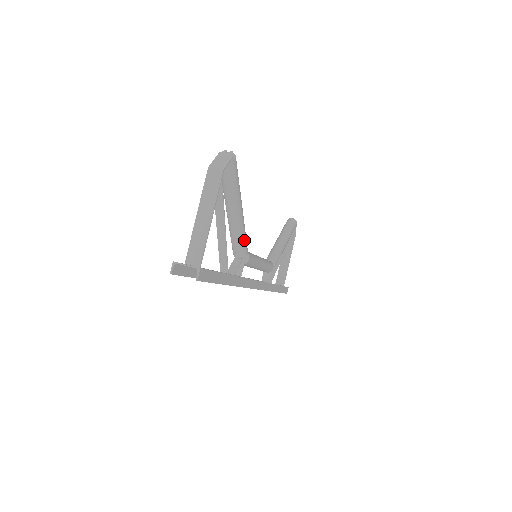
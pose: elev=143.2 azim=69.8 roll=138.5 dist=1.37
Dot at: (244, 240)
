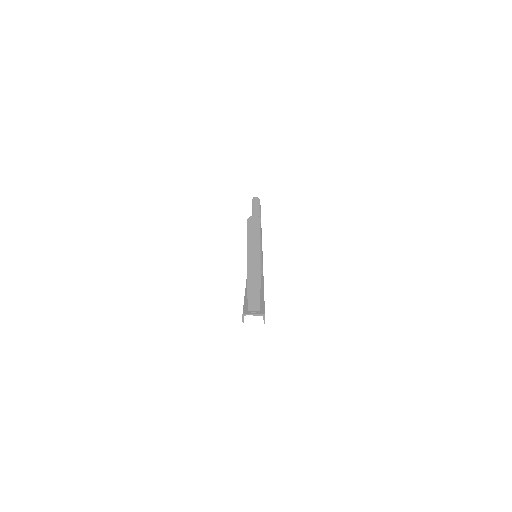
Dot at: (262, 262)
